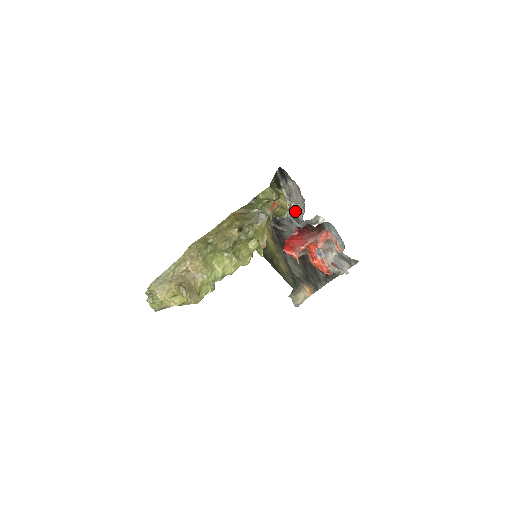
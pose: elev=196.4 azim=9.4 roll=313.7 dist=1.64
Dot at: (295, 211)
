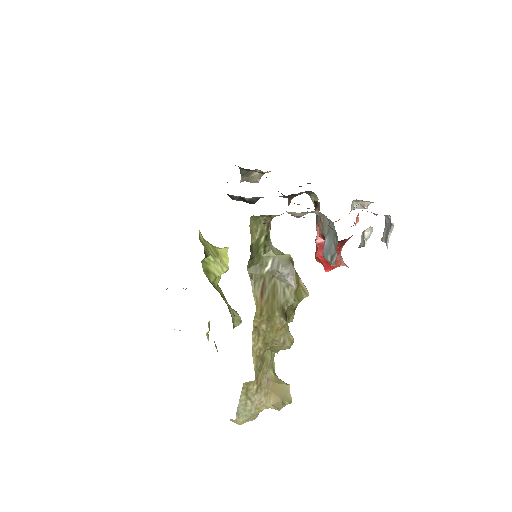
Dot at: (302, 215)
